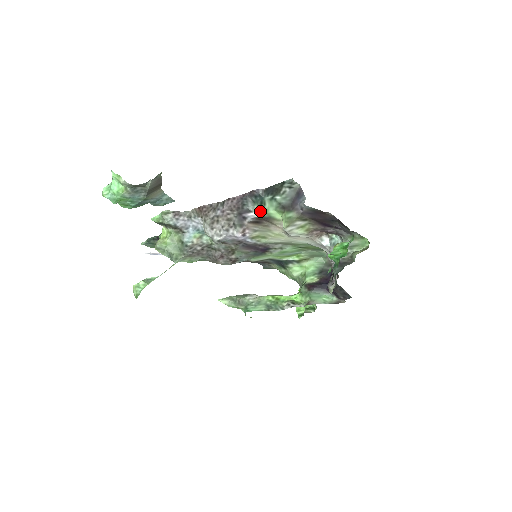
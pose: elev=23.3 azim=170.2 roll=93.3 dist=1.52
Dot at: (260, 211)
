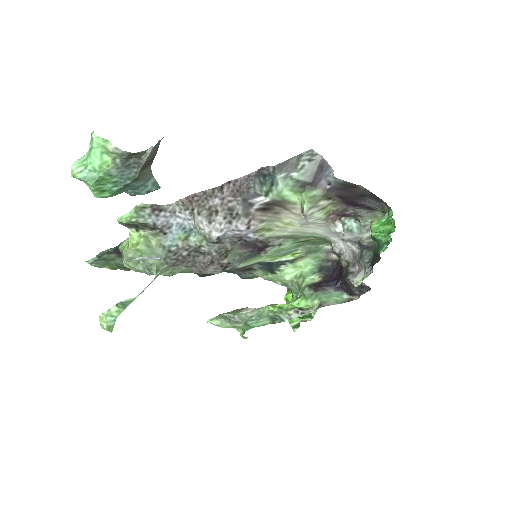
Dot at: (271, 194)
